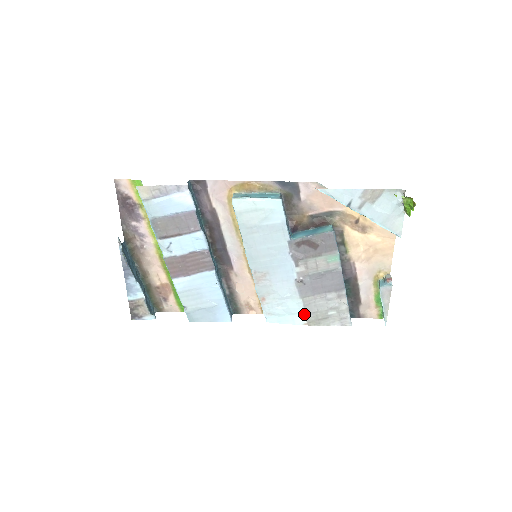
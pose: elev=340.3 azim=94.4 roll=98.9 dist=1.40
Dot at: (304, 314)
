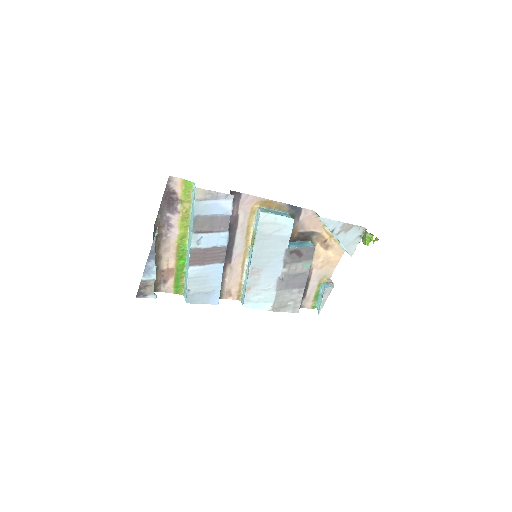
Dot at: (273, 303)
